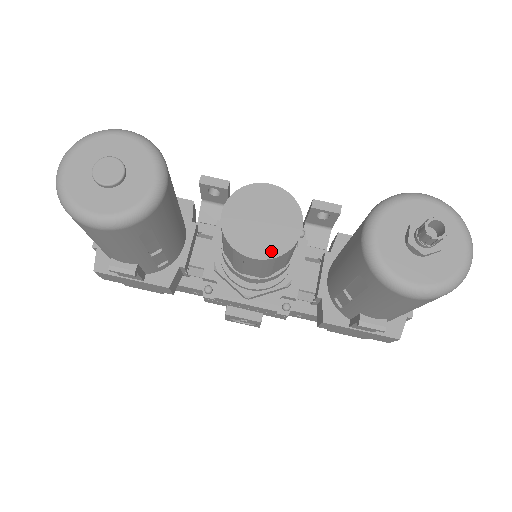
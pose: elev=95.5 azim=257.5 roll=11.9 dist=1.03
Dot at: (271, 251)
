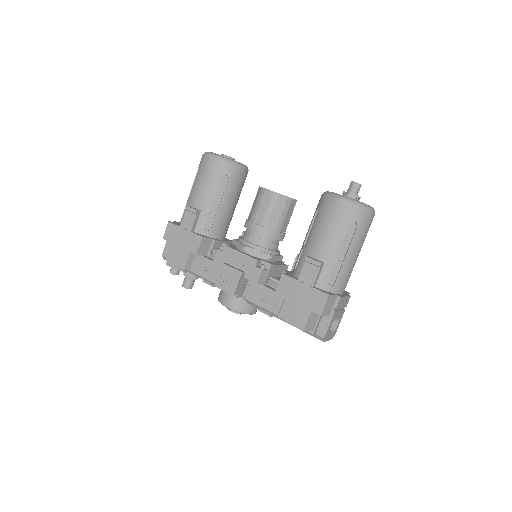
Dot at: (278, 193)
